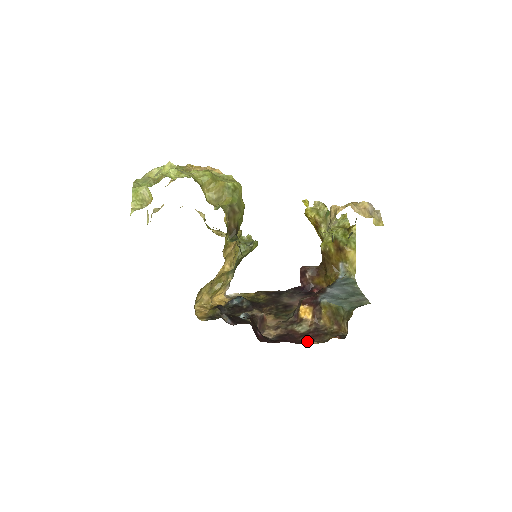
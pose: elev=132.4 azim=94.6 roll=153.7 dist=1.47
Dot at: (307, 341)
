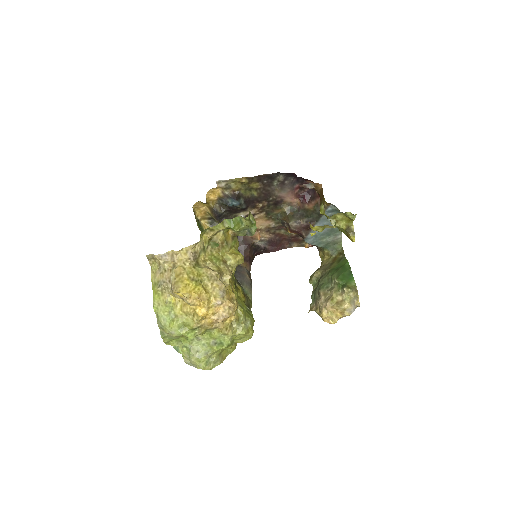
Dot at: (289, 246)
